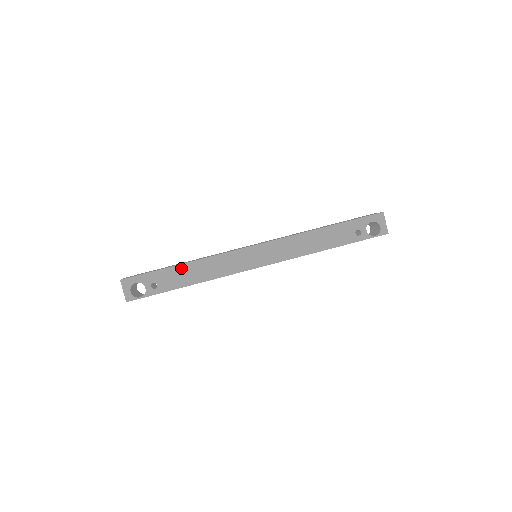
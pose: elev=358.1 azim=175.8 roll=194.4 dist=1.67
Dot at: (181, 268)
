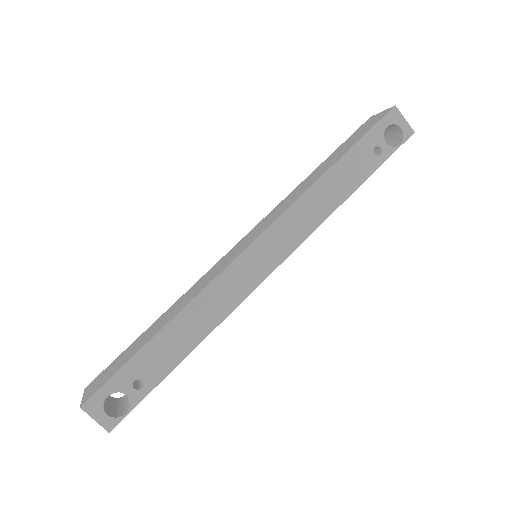
Dot at: (164, 336)
